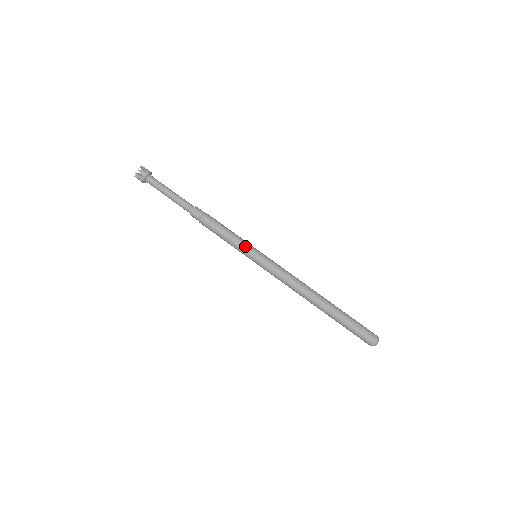
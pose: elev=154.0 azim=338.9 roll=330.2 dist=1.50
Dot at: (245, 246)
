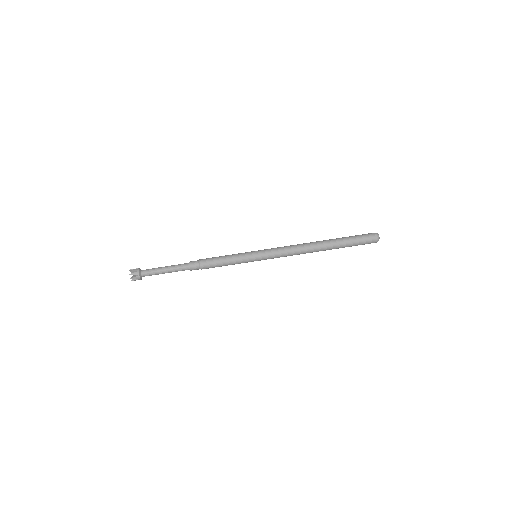
Dot at: (244, 260)
